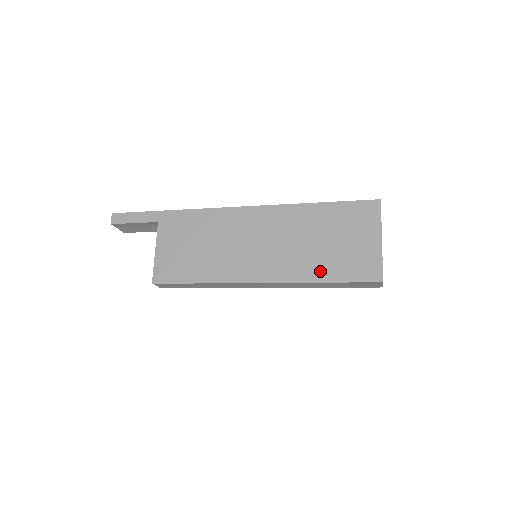
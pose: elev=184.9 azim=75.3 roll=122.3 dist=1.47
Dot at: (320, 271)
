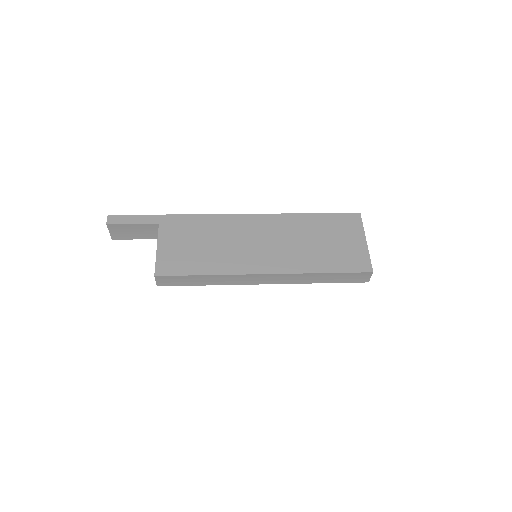
Dot at: (319, 264)
